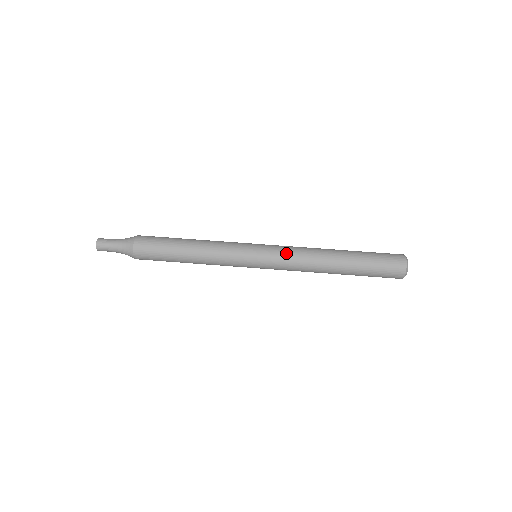
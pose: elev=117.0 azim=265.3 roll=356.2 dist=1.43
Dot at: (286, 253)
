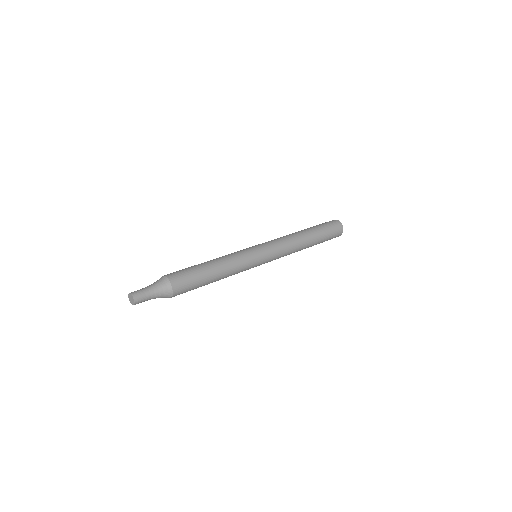
Dot at: (278, 244)
